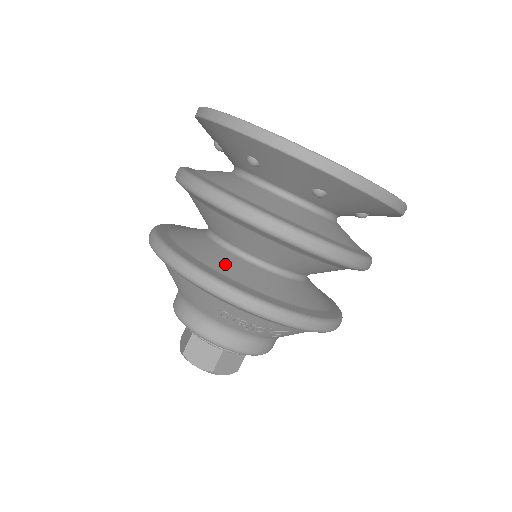
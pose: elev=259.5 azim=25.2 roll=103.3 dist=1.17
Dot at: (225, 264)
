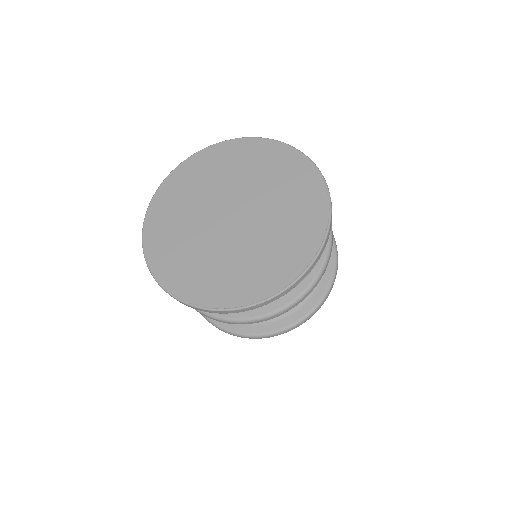
Dot at: occluded
